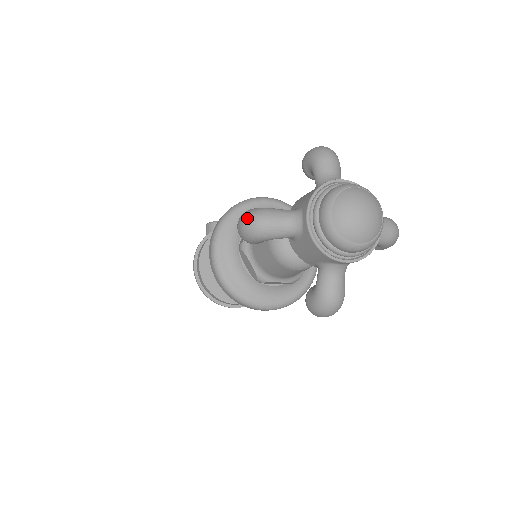
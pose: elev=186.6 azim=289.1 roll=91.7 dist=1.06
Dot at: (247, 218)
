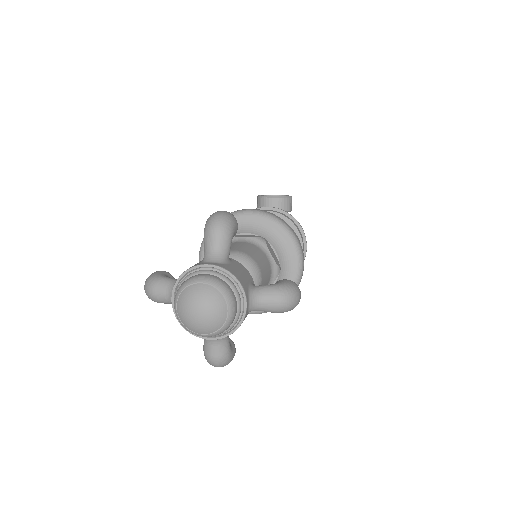
Dot at: occluded
